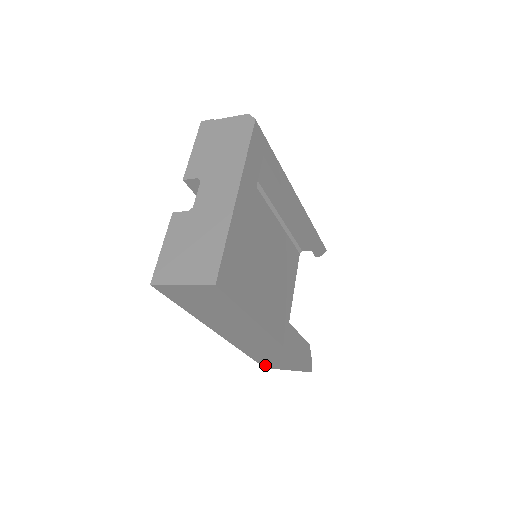
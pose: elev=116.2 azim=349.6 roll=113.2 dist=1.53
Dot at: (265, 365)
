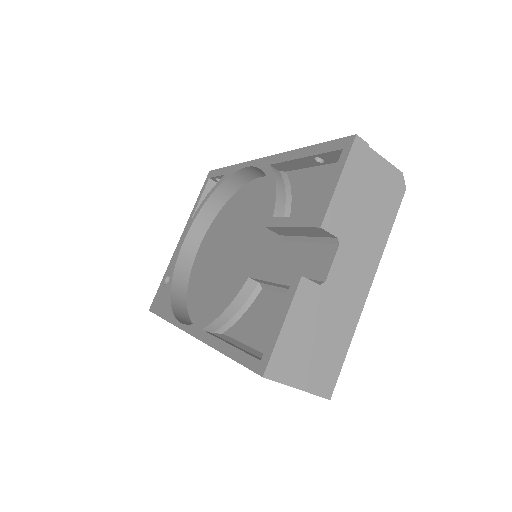
Dot at: occluded
